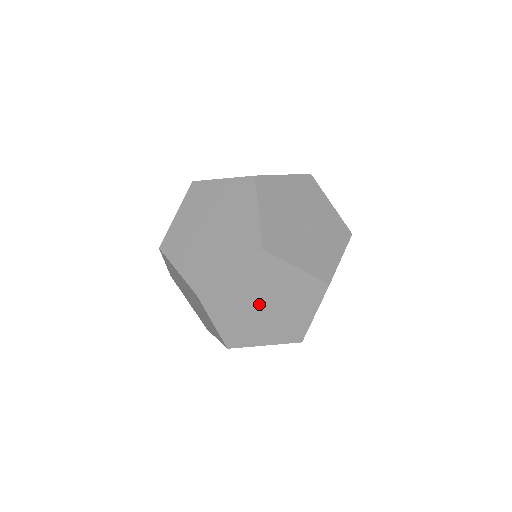
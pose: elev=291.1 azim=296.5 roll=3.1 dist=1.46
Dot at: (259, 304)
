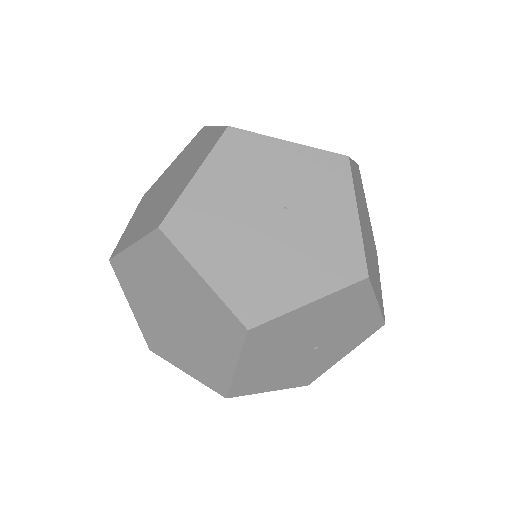
Dot at: occluded
